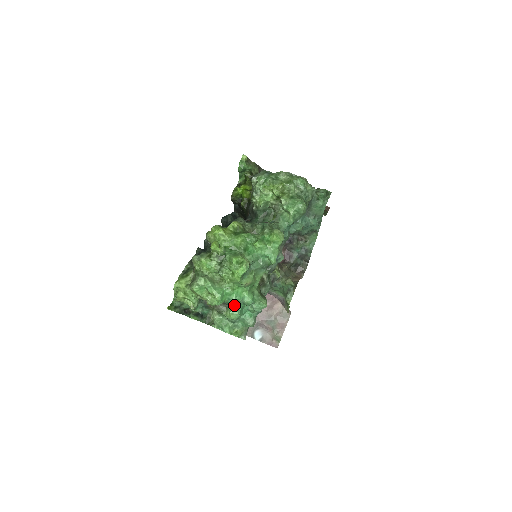
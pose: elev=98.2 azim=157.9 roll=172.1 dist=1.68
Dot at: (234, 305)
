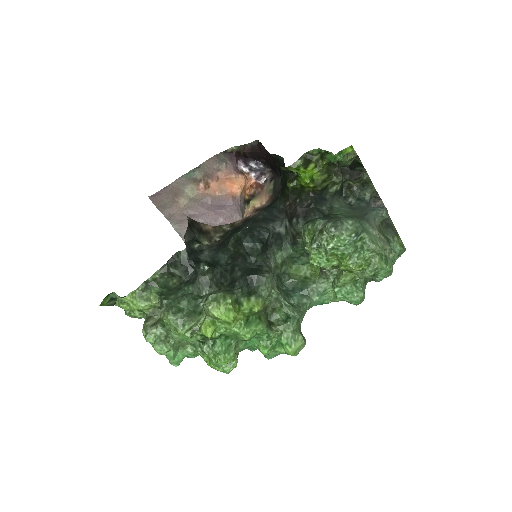
Dot at: occluded
